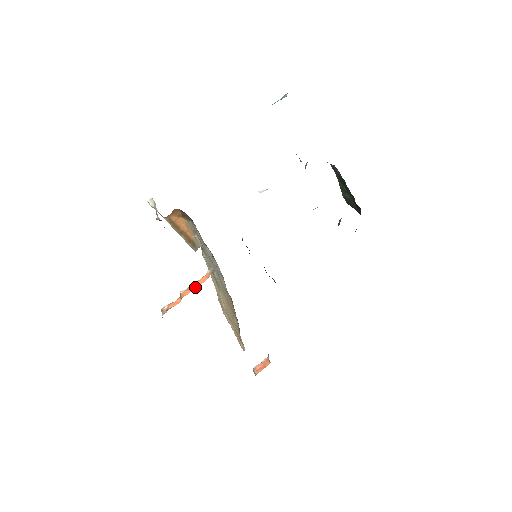
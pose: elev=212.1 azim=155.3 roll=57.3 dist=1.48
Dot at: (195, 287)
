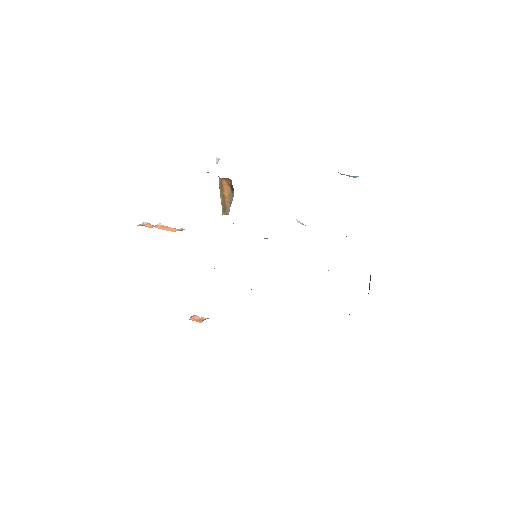
Dot at: (165, 229)
